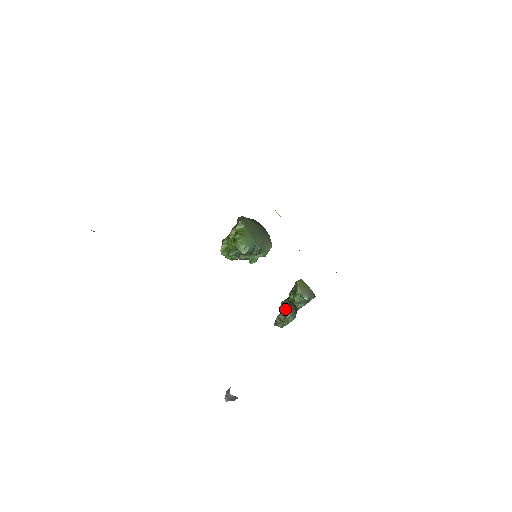
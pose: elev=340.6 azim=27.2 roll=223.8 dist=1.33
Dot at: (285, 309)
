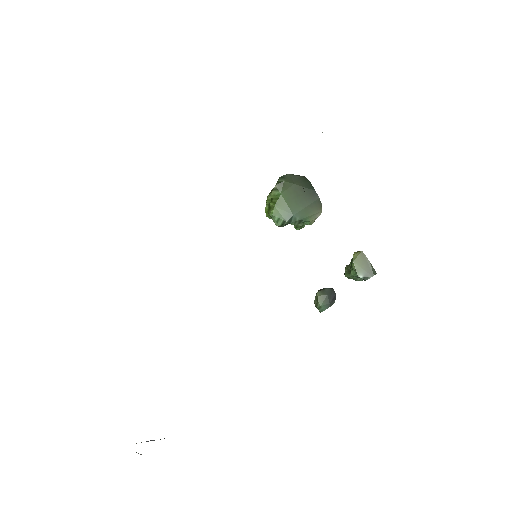
Dot at: (316, 297)
